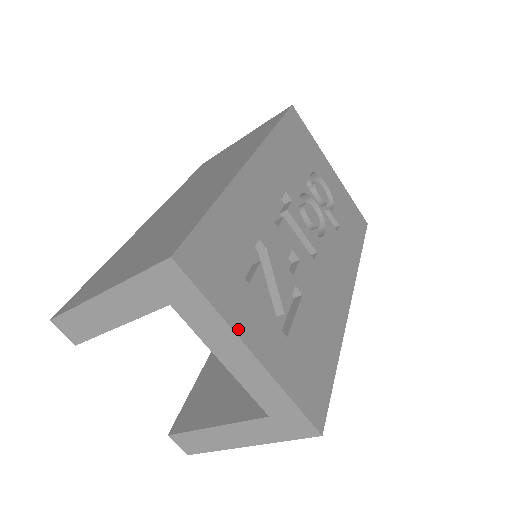
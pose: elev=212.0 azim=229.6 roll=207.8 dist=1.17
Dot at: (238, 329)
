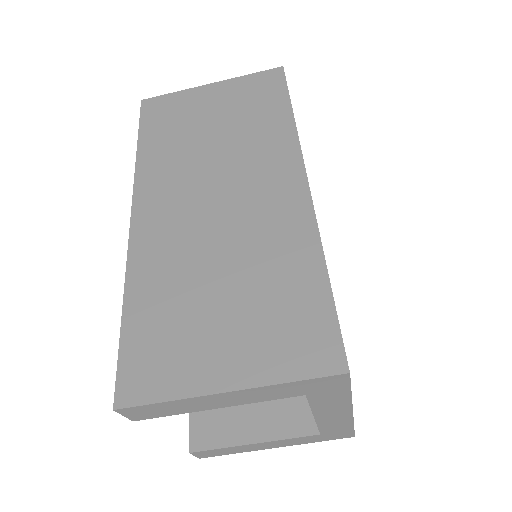
Dot at: occluded
